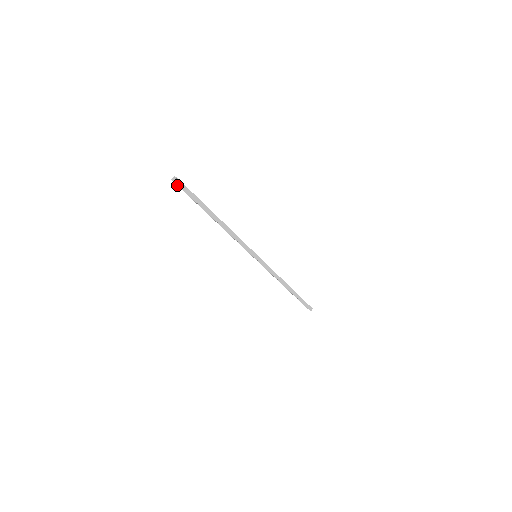
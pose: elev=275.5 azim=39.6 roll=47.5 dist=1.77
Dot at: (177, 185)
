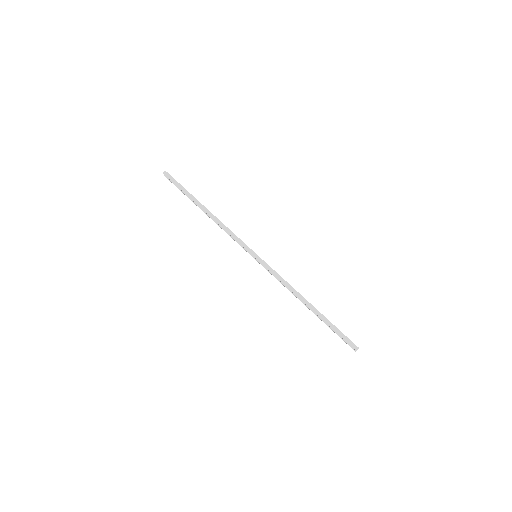
Dot at: occluded
